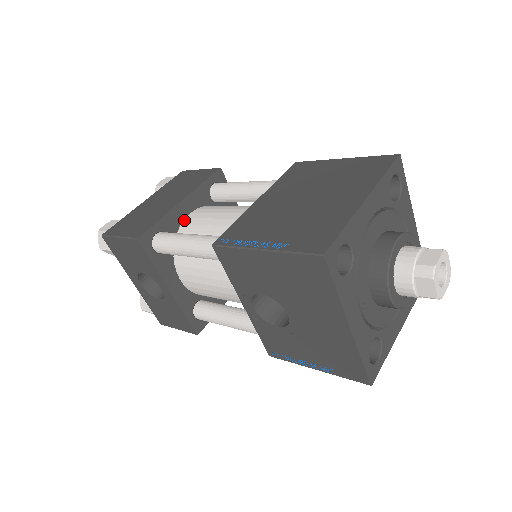
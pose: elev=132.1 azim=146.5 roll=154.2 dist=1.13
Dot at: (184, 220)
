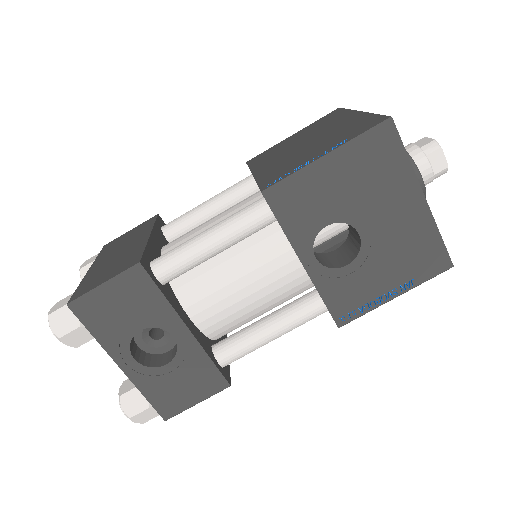
Dot at: (161, 254)
